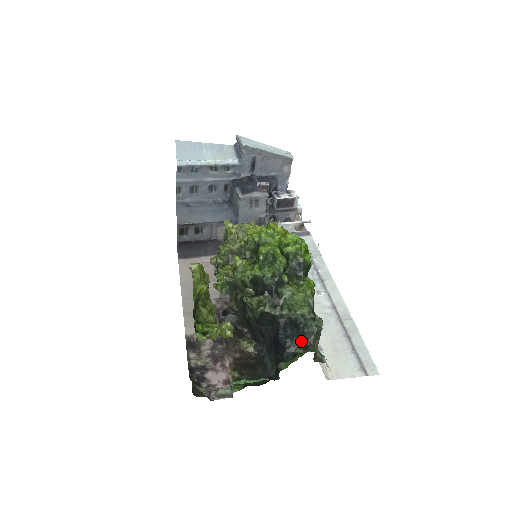
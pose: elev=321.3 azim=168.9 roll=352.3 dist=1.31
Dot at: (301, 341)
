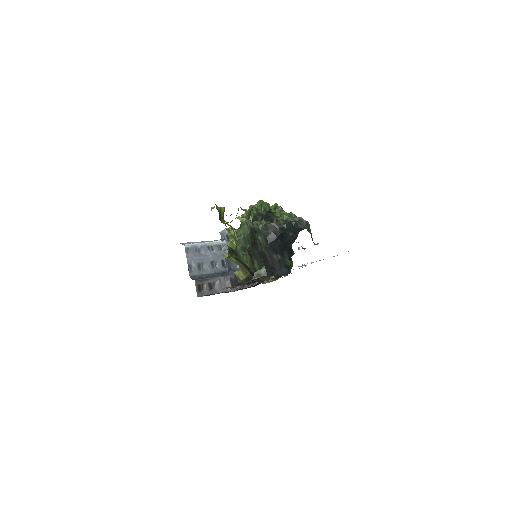
Dot at: (298, 230)
